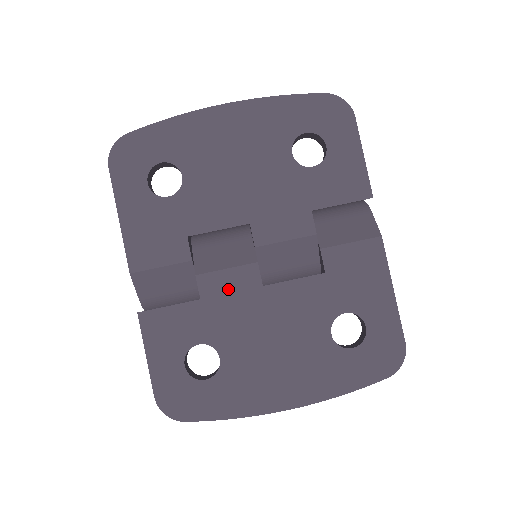
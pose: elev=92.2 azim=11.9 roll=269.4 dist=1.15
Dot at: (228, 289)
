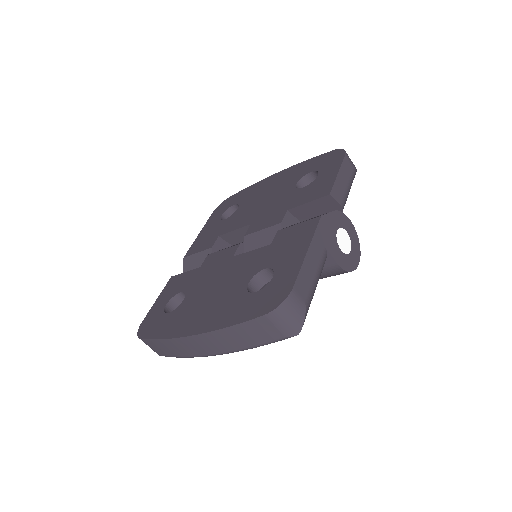
Dot at: (216, 260)
